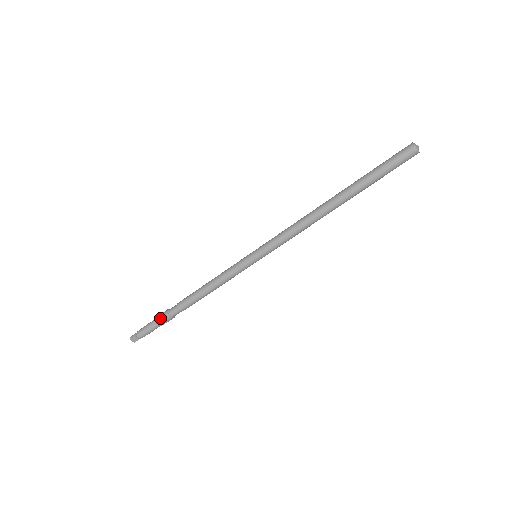
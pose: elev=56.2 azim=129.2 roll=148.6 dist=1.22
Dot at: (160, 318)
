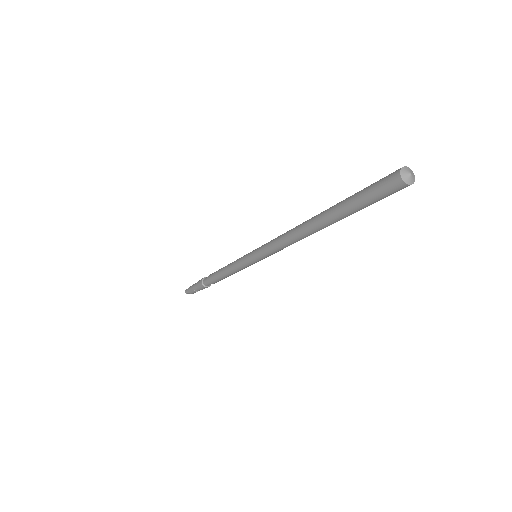
Dot at: (199, 287)
